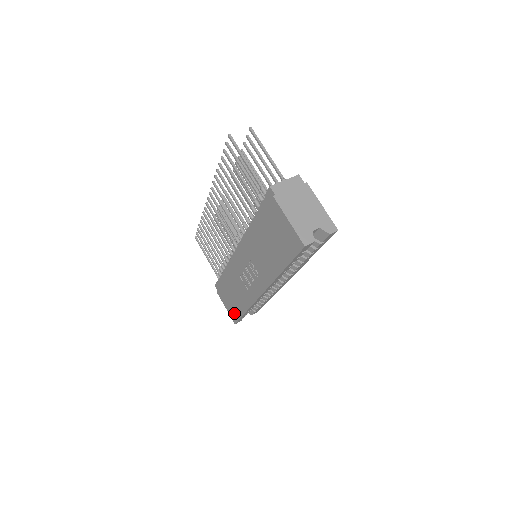
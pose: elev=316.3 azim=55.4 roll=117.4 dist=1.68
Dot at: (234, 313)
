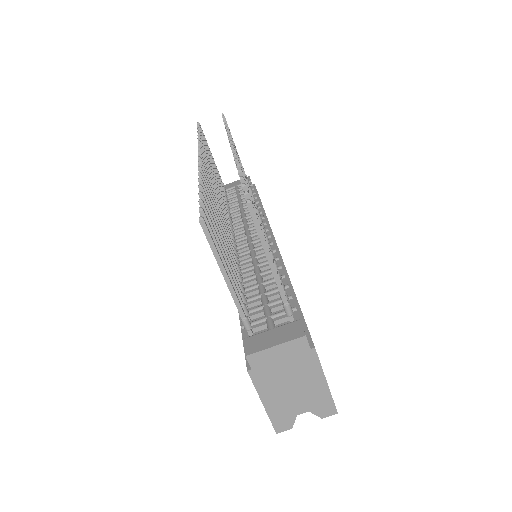
Dot at: occluded
